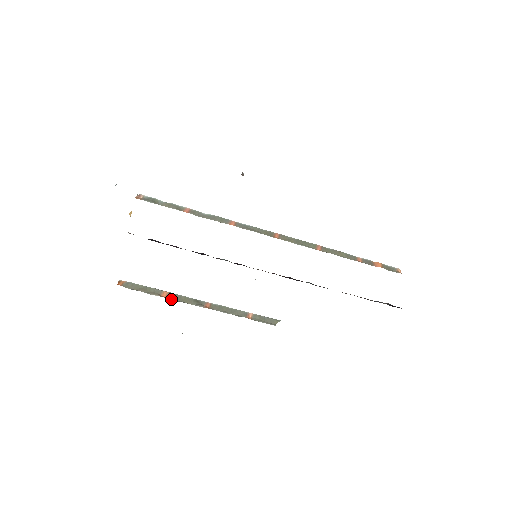
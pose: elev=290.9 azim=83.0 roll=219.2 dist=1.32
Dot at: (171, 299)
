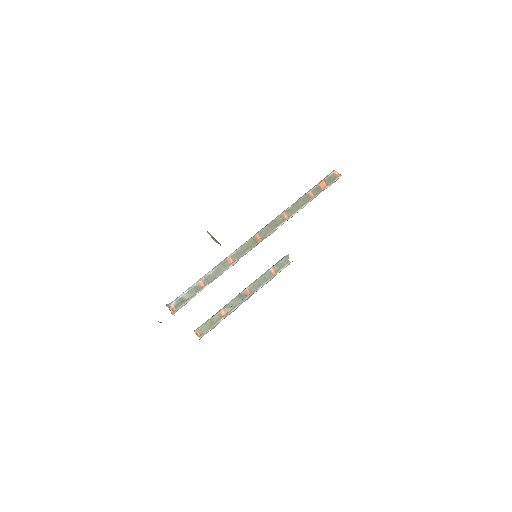
Dot at: (230, 312)
